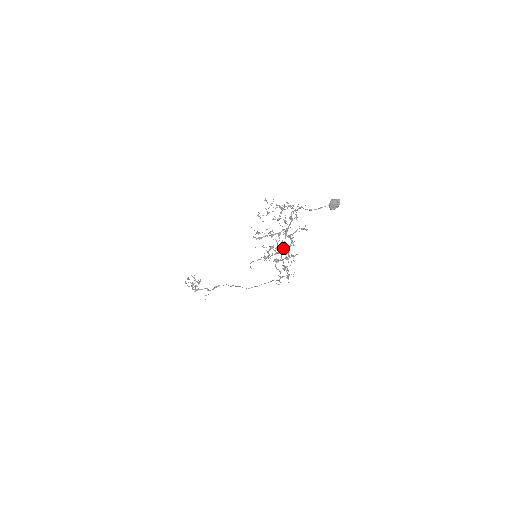
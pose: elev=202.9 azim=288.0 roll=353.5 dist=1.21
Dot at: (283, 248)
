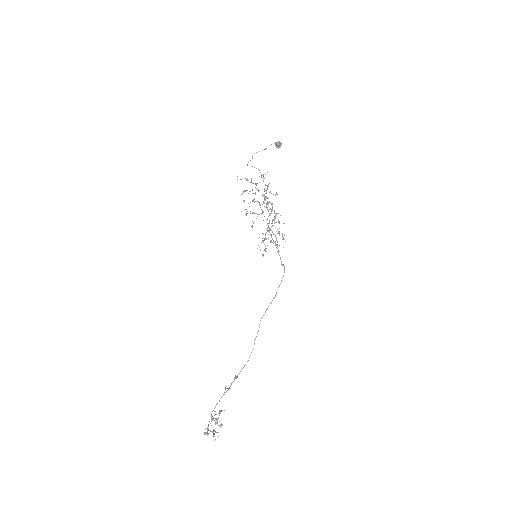
Dot at: occluded
